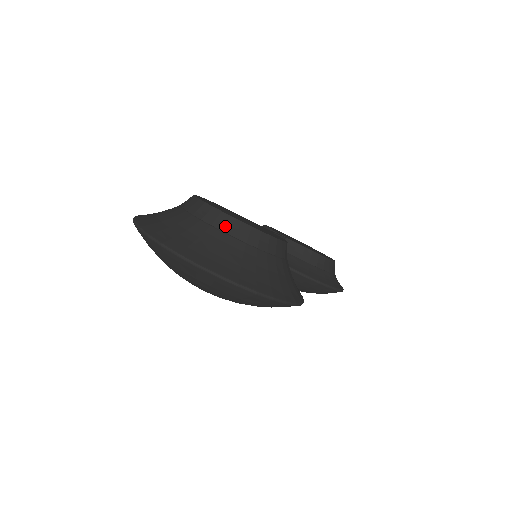
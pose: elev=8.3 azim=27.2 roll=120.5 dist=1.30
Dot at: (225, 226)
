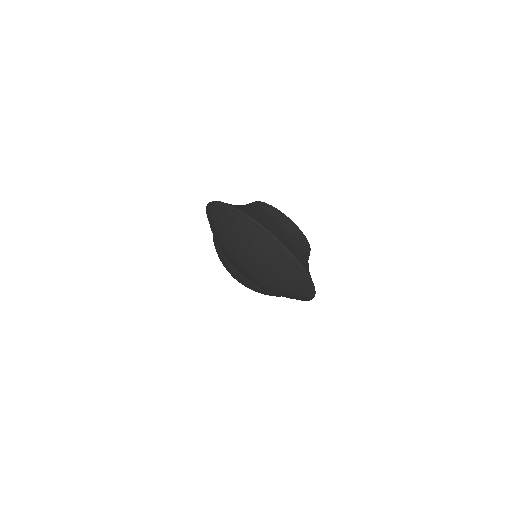
Dot at: (298, 235)
